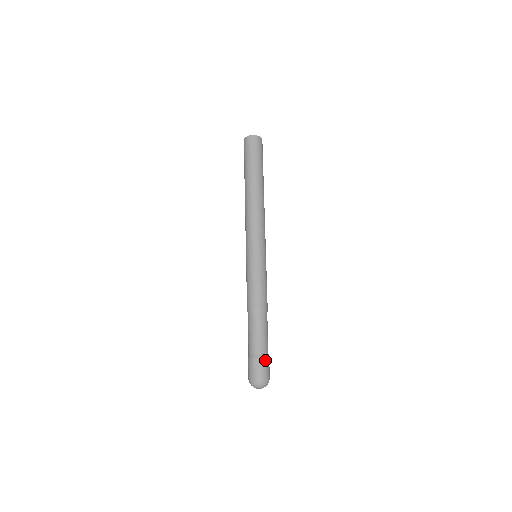
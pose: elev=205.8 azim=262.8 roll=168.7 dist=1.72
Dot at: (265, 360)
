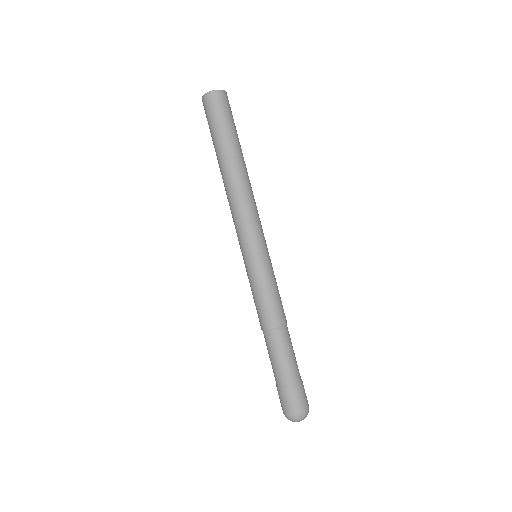
Dot at: (297, 388)
